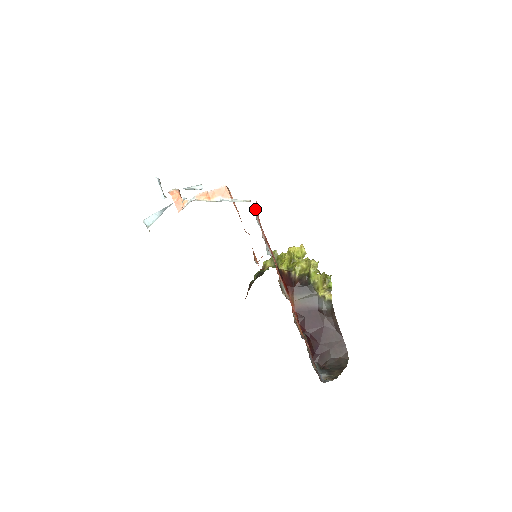
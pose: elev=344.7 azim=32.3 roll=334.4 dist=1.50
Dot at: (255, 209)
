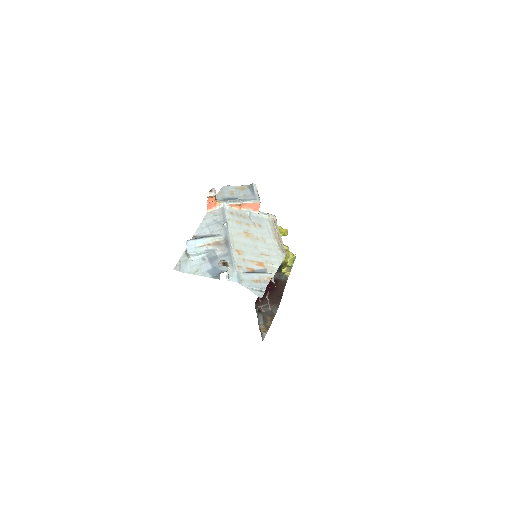
Dot at: occluded
